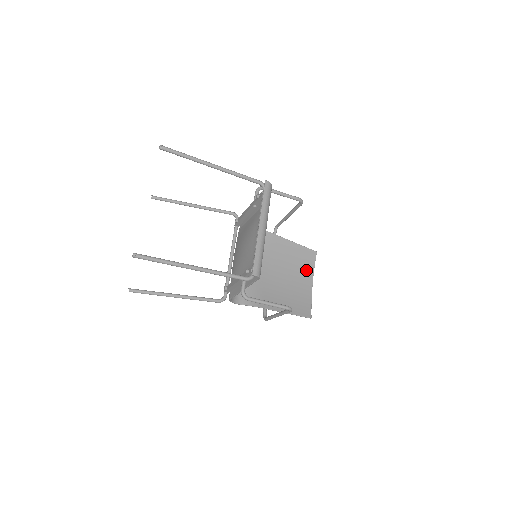
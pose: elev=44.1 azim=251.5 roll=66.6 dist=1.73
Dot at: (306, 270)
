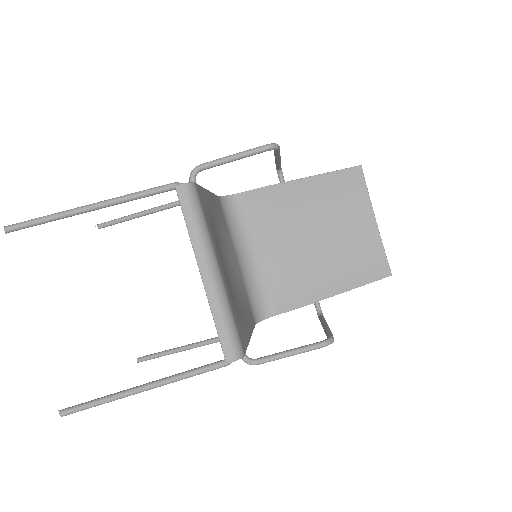
Dot at: (356, 204)
